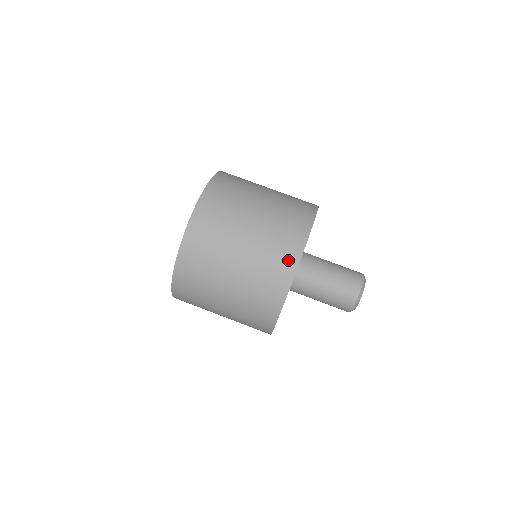
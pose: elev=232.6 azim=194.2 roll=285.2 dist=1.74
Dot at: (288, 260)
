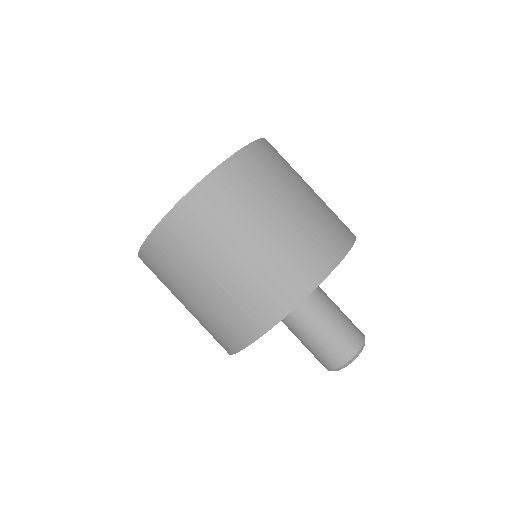
Dot at: (321, 262)
